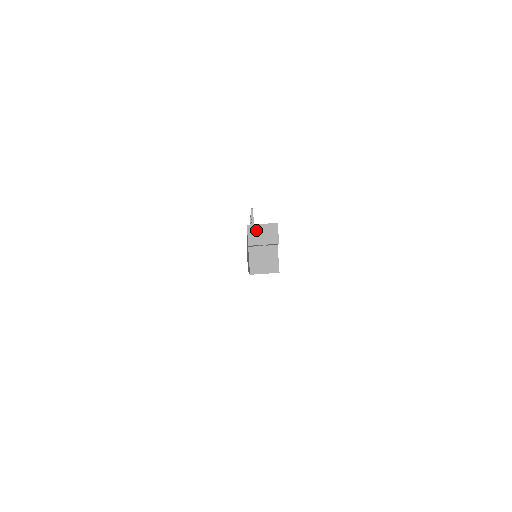
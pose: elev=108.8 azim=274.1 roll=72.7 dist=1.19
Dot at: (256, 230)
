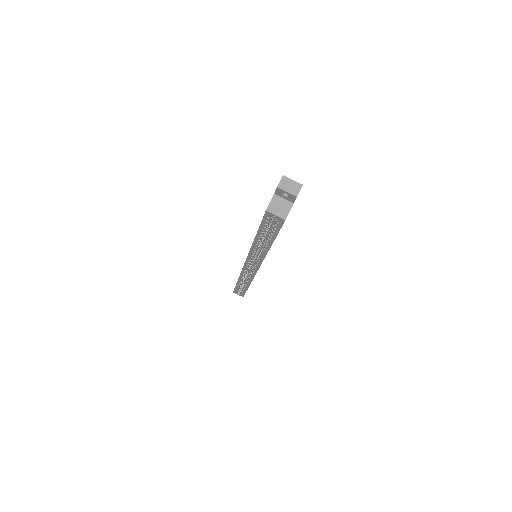
Dot at: (287, 181)
